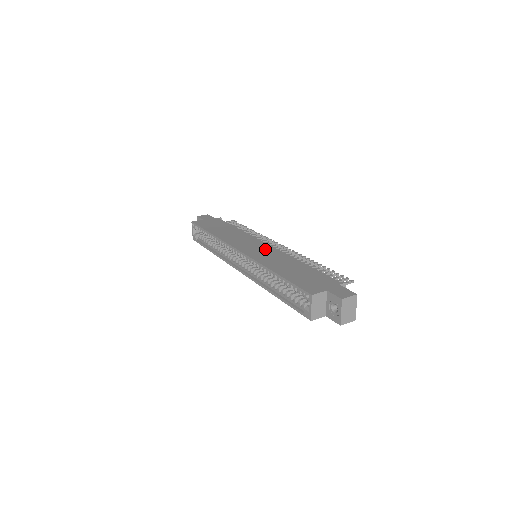
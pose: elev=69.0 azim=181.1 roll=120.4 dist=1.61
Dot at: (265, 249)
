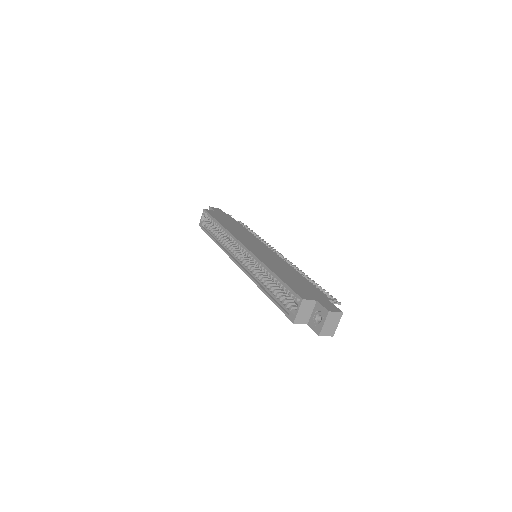
Dot at: (267, 252)
